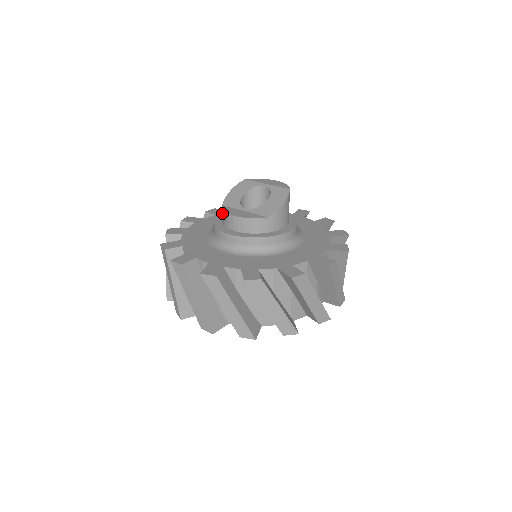
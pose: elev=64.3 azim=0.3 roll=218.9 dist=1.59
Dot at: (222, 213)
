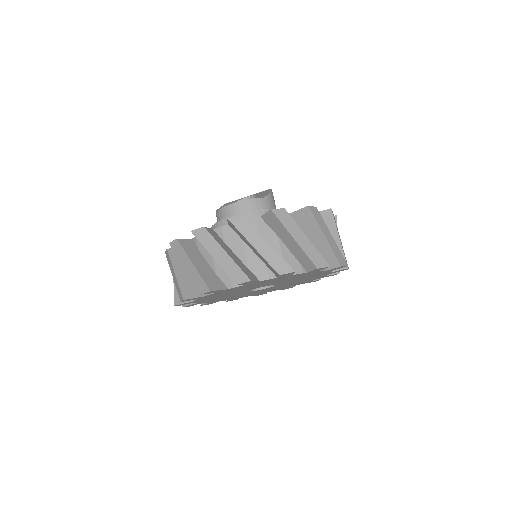
Dot at: (220, 213)
